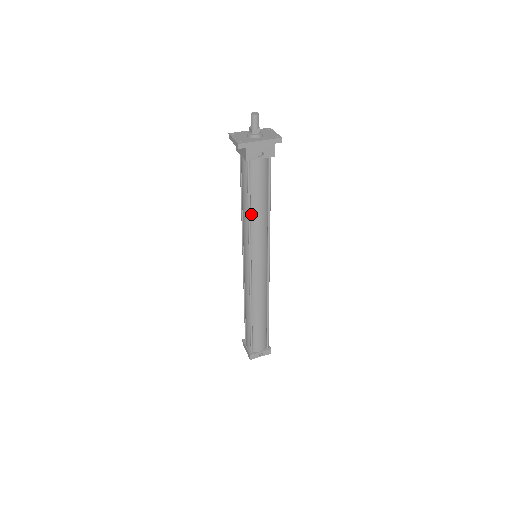
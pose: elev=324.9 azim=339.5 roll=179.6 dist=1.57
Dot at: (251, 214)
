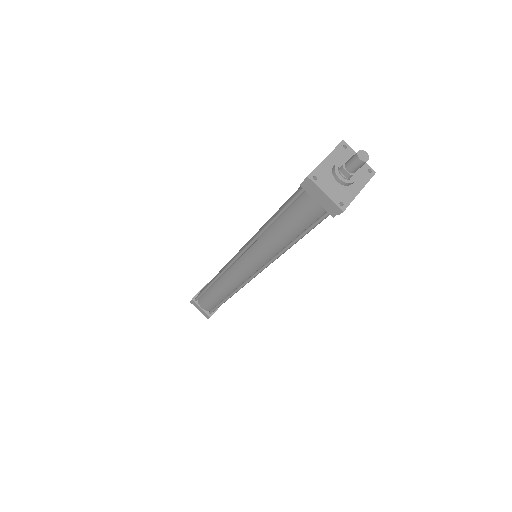
Dot at: (290, 244)
